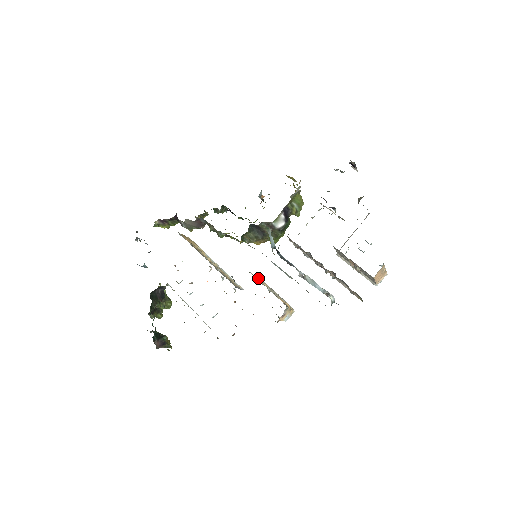
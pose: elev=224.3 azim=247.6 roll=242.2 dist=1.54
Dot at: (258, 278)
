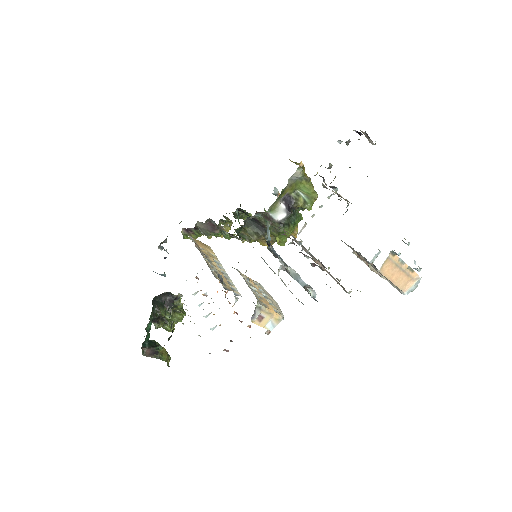
Dot at: (250, 279)
